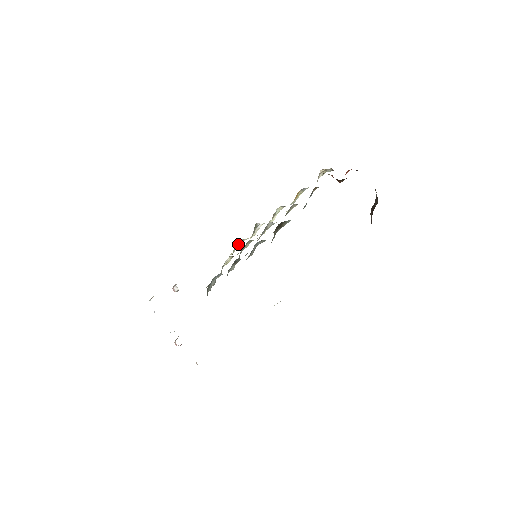
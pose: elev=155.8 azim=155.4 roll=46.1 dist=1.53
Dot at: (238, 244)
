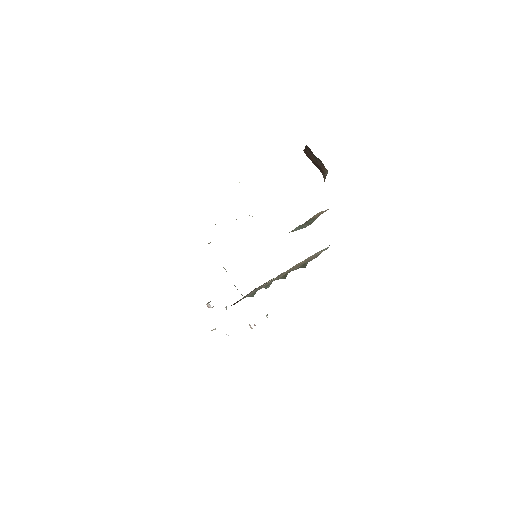
Dot at: occluded
